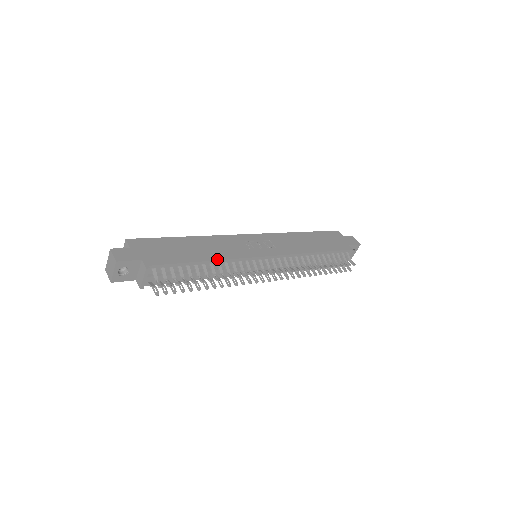
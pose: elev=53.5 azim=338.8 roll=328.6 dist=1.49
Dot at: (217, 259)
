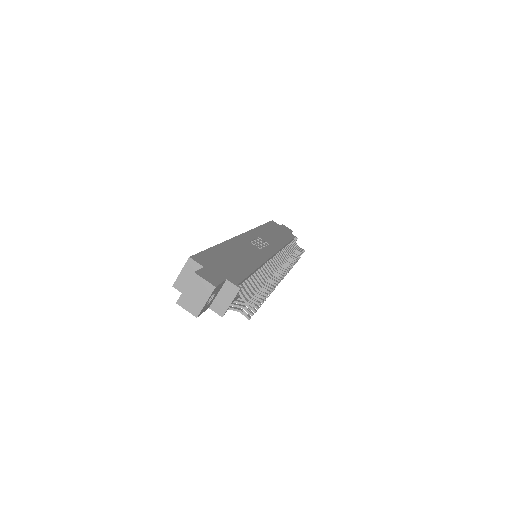
Dot at: (259, 264)
